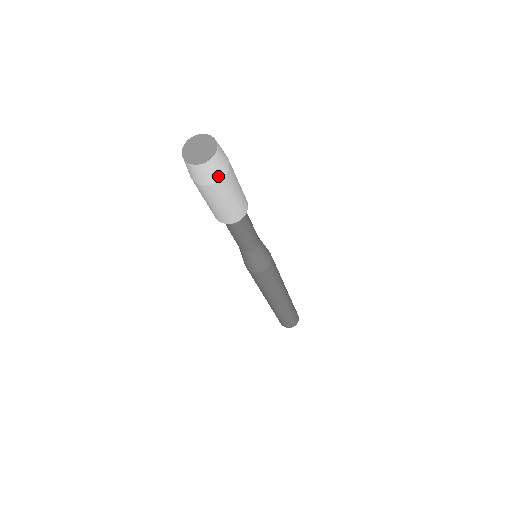
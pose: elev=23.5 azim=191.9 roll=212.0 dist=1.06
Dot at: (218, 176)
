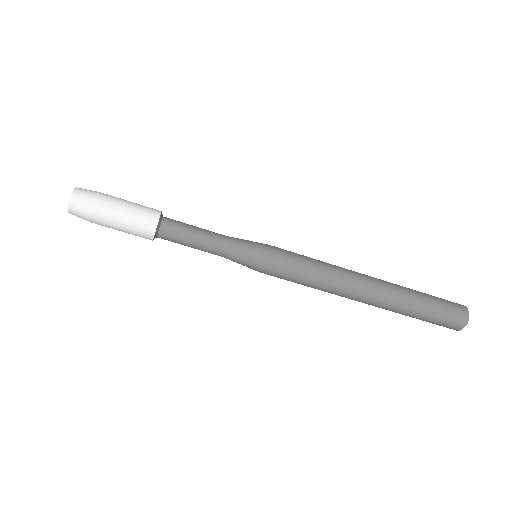
Dot at: (90, 201)
